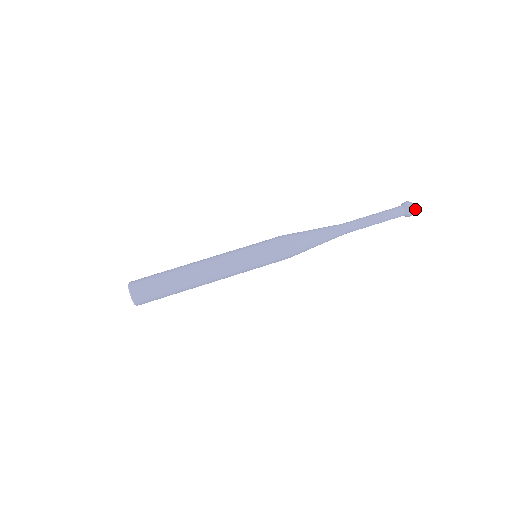
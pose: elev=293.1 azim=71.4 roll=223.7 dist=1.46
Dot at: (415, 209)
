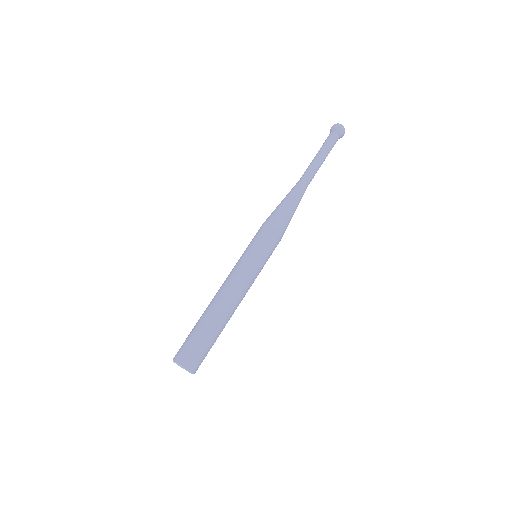
Dot at: (342, 125)
